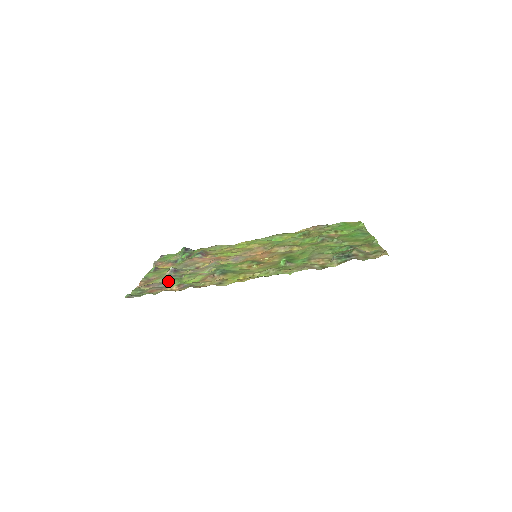
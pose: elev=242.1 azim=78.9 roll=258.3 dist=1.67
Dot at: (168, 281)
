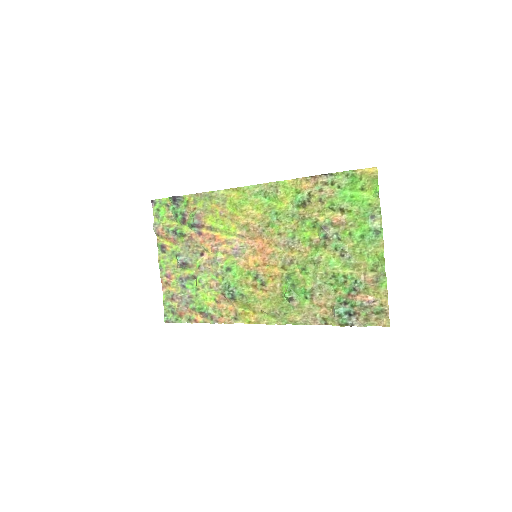
Dot at: (187, 293)
